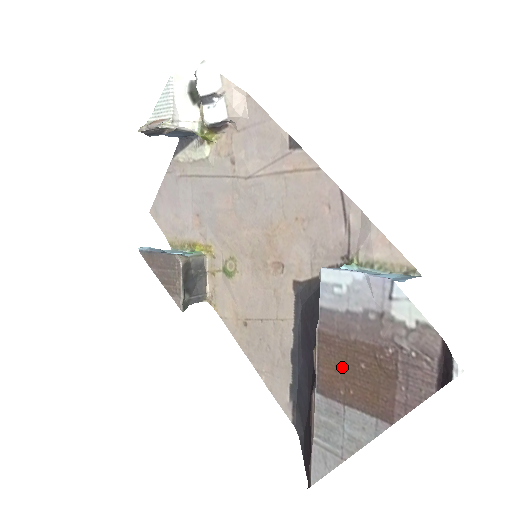
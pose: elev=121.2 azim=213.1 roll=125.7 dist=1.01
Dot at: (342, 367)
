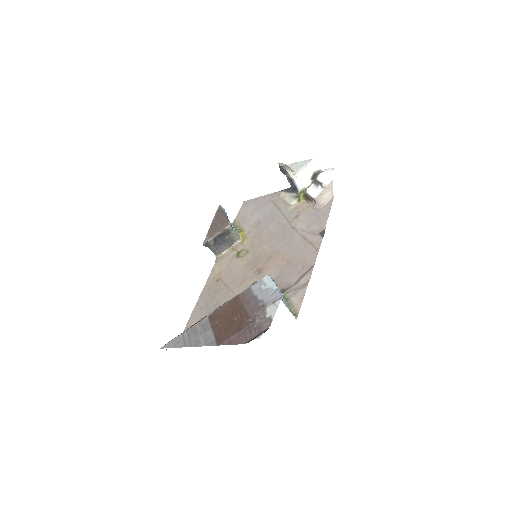
Dot at: (229, 314)
